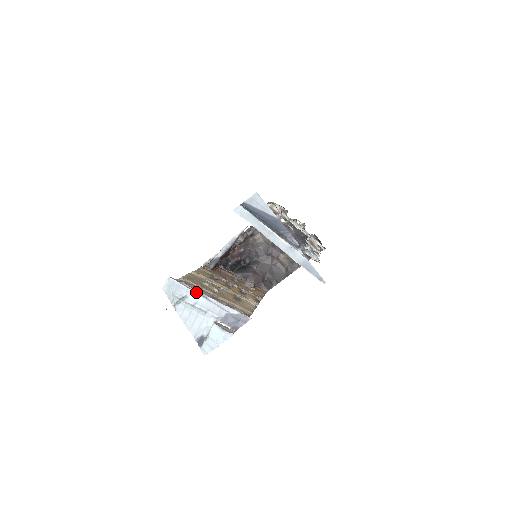
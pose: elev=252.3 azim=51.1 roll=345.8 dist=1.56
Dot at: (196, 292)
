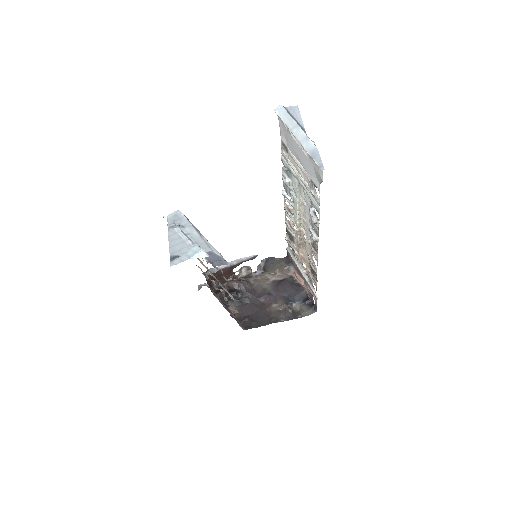
Dot at: (194, 227)
